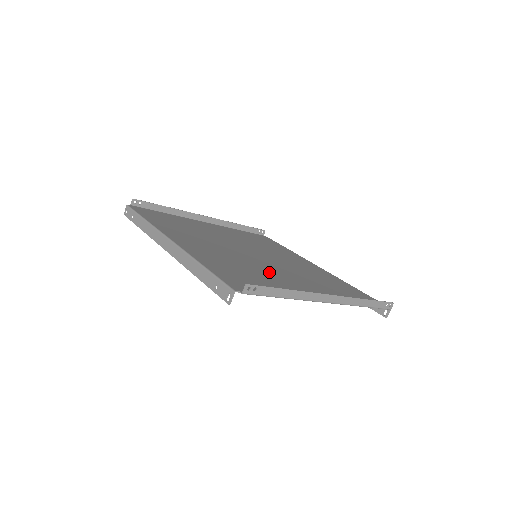
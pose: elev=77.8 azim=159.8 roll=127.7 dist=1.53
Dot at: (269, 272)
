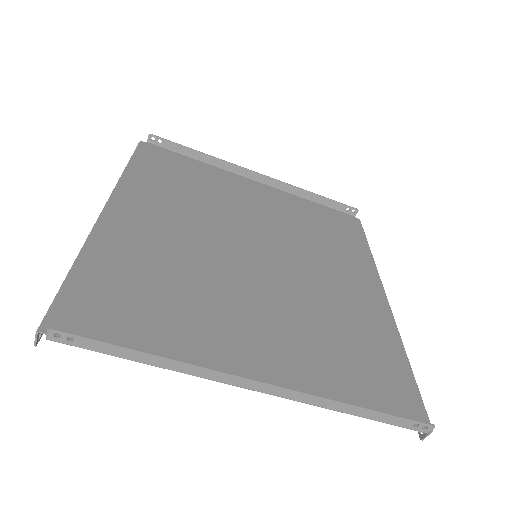
Dot at: (219, 295)
